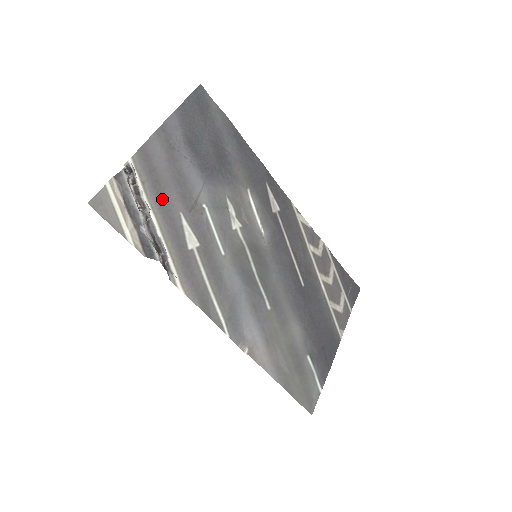
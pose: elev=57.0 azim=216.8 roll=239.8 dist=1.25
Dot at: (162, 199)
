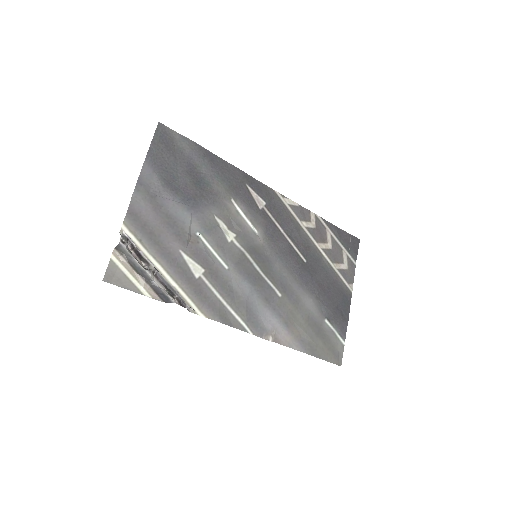
Dot at: (160, 246)
